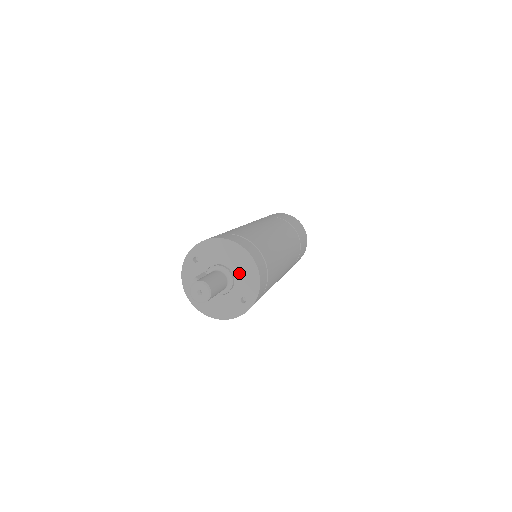
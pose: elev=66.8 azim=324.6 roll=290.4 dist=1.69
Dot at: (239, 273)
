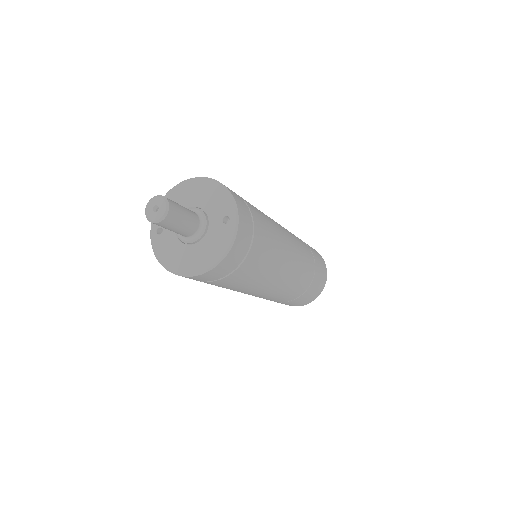
Dot at: (204, 201)
